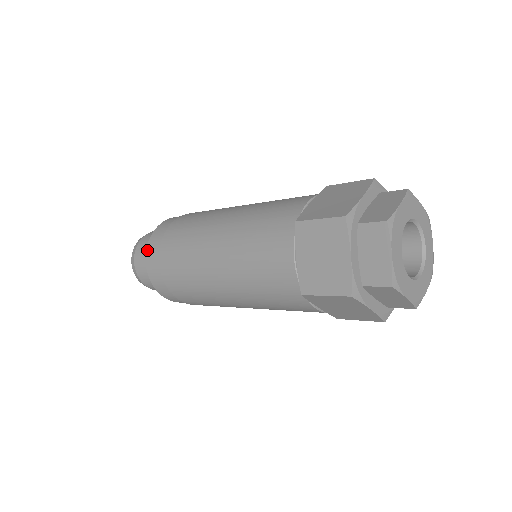
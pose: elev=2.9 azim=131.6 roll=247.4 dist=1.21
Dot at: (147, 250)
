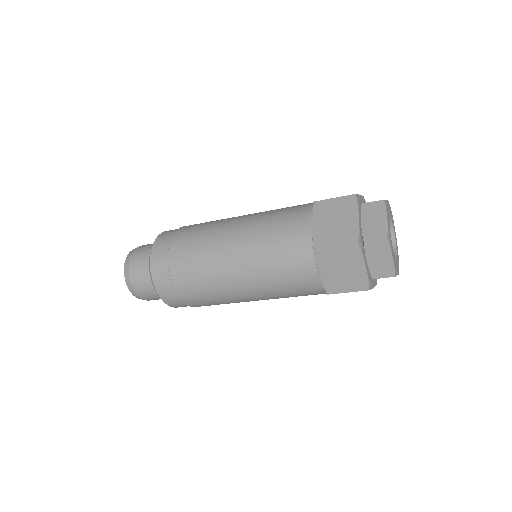
Dot at: (155, 241)
